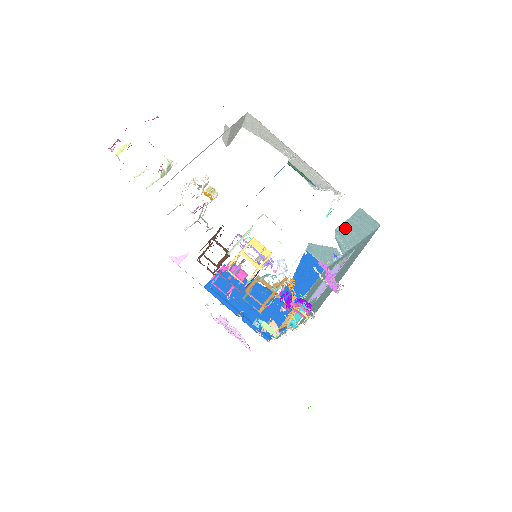
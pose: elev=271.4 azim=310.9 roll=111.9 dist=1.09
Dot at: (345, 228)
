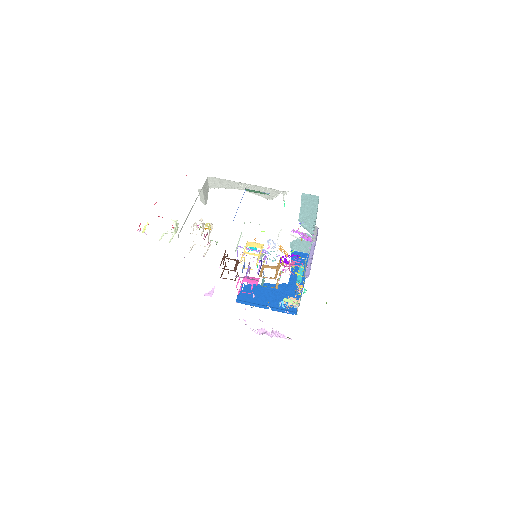
Dot at: (303, 214)
